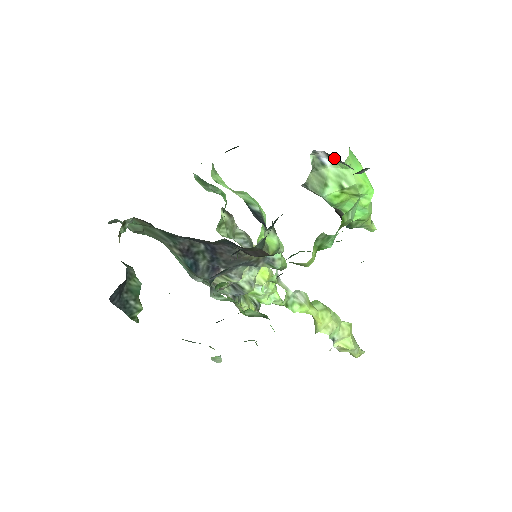
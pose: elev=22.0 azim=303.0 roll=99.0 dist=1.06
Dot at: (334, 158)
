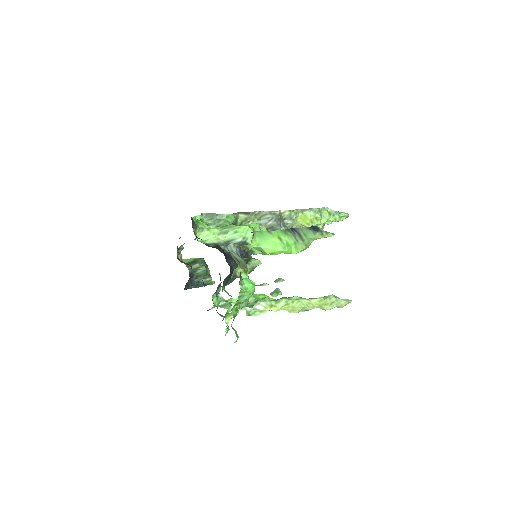
Dot at: occluded
